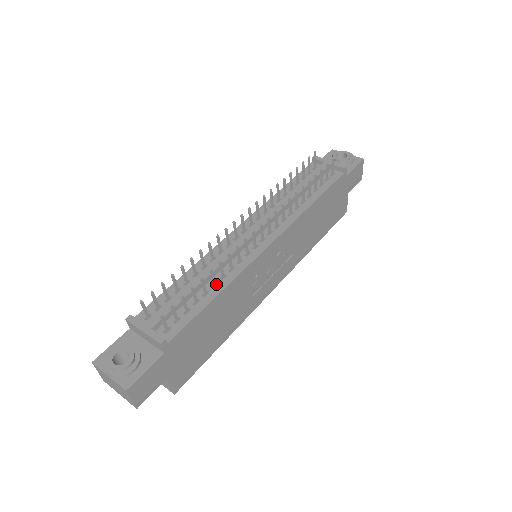
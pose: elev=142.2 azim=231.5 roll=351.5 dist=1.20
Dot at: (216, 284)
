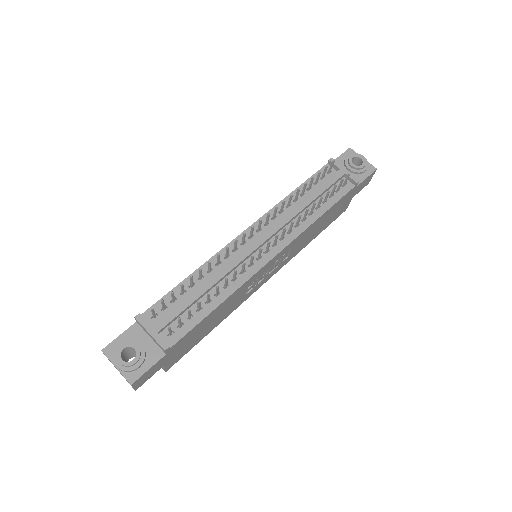
Dot at: occluded
